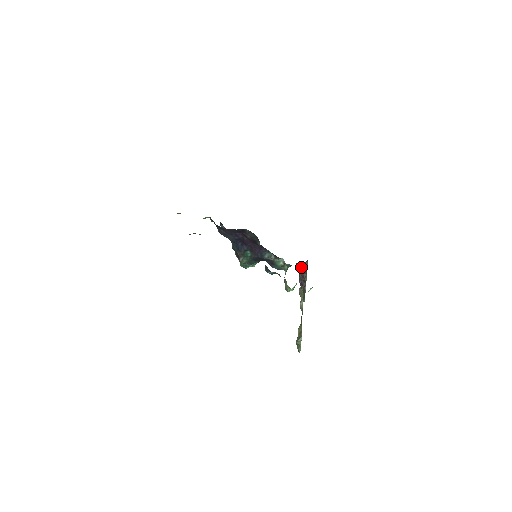
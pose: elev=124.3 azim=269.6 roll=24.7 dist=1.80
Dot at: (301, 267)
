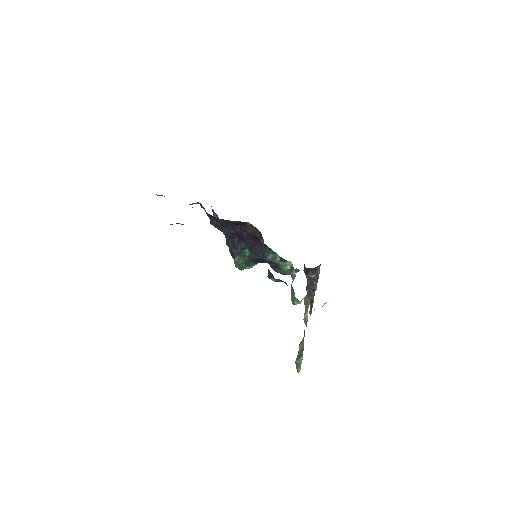
Dot at: (311, 272)
